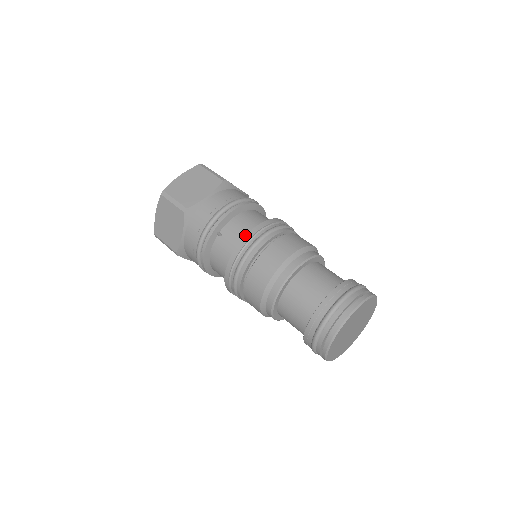
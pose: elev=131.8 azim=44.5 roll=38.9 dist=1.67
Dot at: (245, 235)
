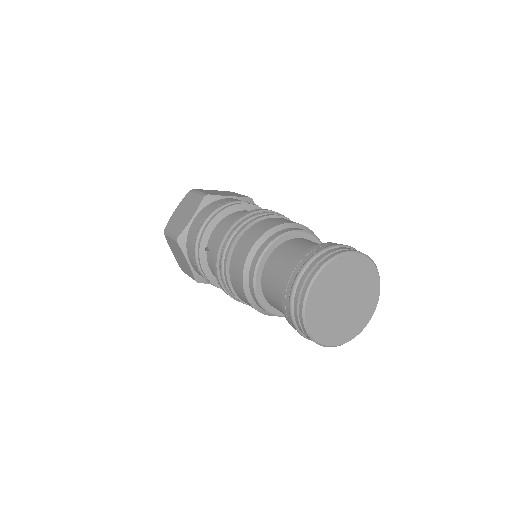
Dot at: occluded
